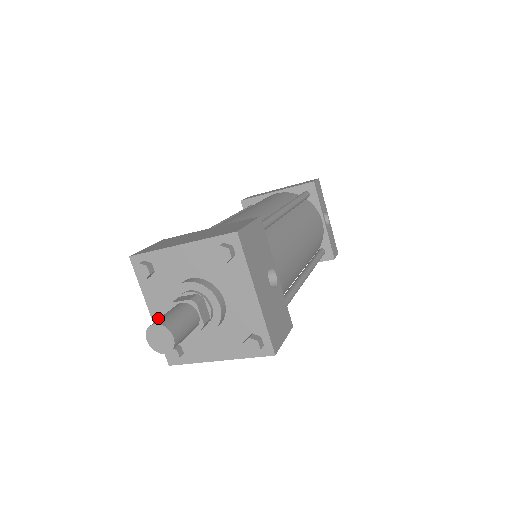
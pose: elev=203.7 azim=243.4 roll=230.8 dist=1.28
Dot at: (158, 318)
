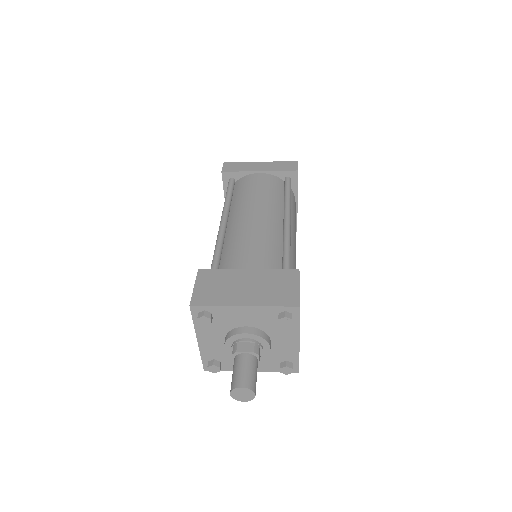
Dot at: (205, 345)
